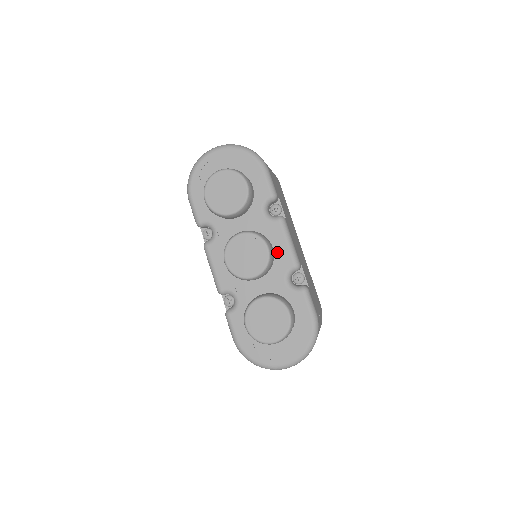
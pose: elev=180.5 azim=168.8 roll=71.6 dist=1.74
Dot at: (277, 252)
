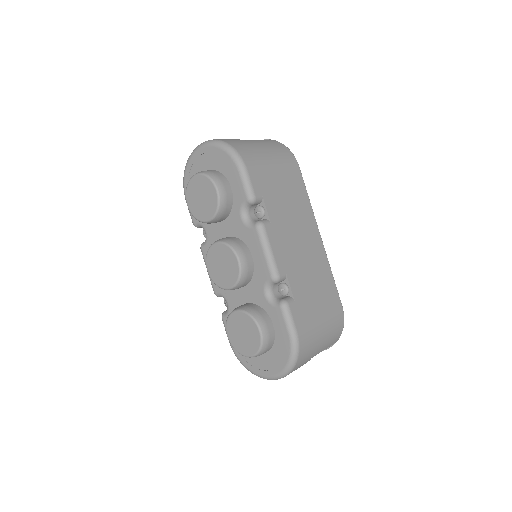
Dot at: (256, 262)
